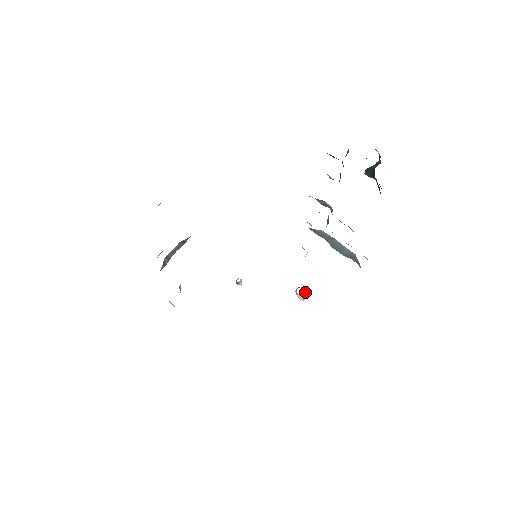
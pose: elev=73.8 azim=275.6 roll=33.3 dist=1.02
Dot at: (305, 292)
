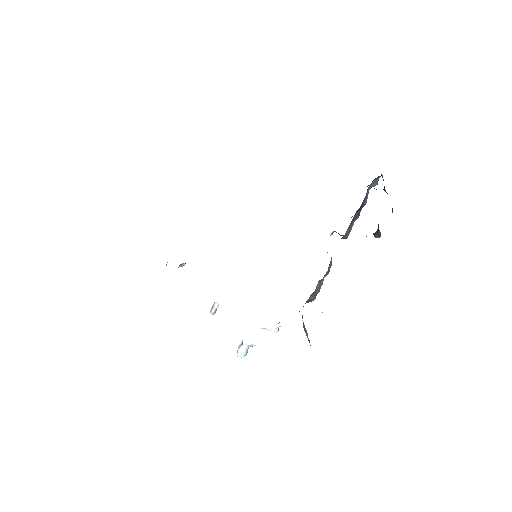
Dot at: (247, 350)
